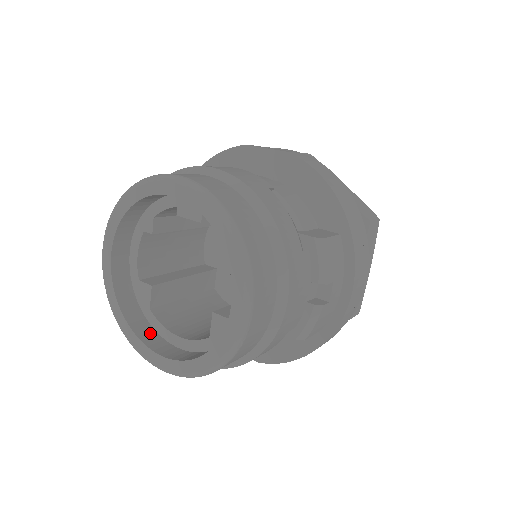
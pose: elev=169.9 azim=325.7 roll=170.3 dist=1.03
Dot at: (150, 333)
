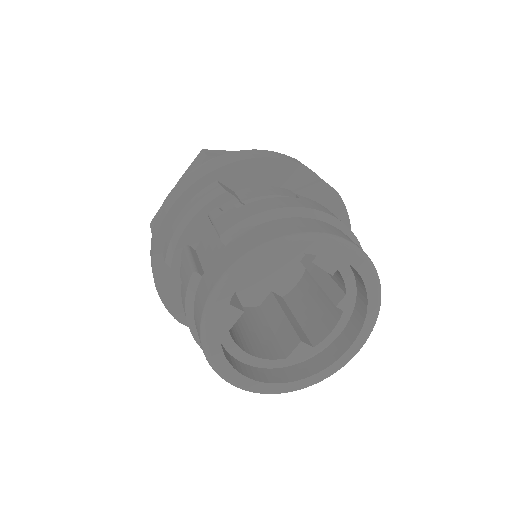
Dot at: (227, 354)
